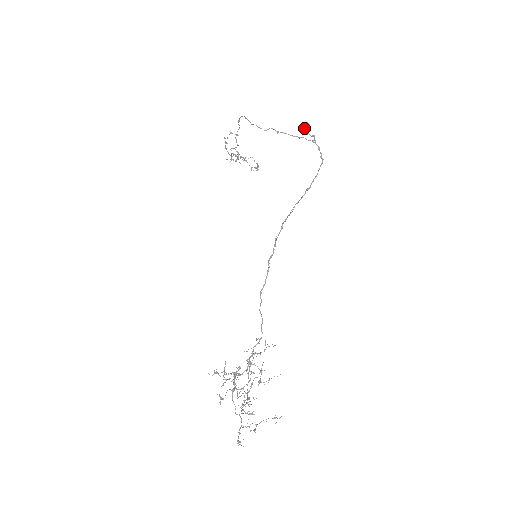
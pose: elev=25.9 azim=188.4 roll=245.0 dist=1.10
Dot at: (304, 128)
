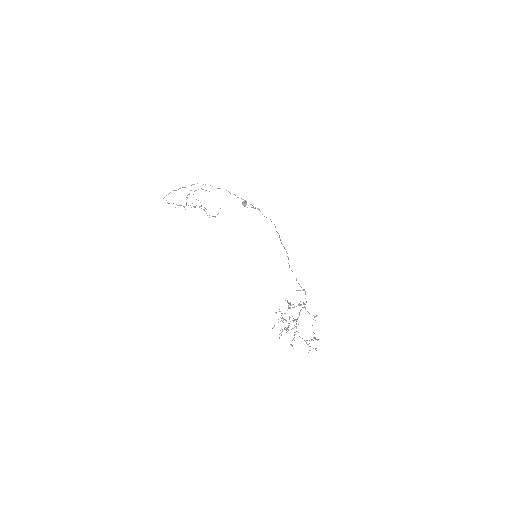
Dot at: (245, 202)
